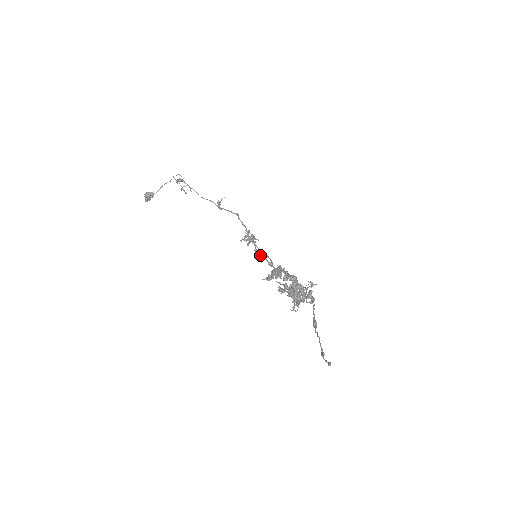
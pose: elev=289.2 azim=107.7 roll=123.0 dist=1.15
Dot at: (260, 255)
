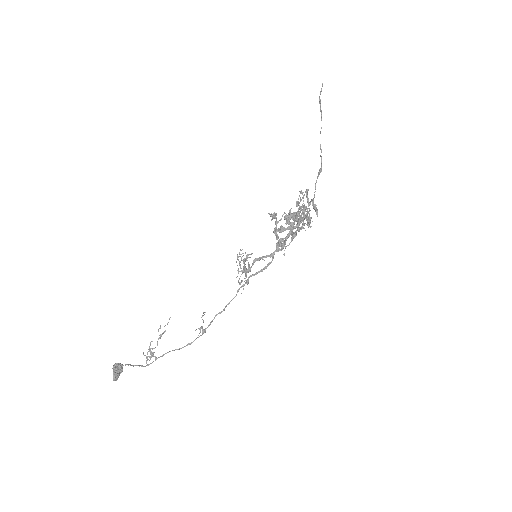
Dot at: (259, 257)
